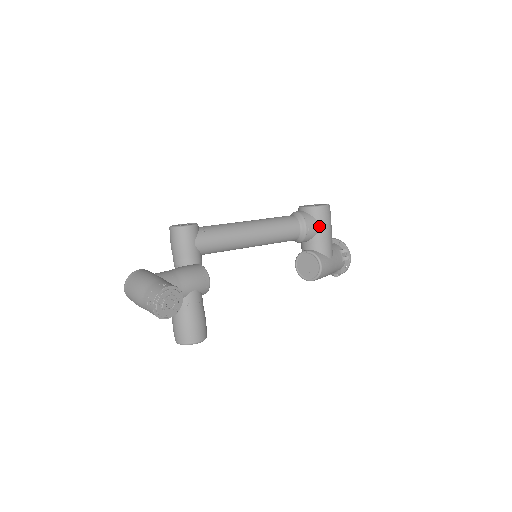
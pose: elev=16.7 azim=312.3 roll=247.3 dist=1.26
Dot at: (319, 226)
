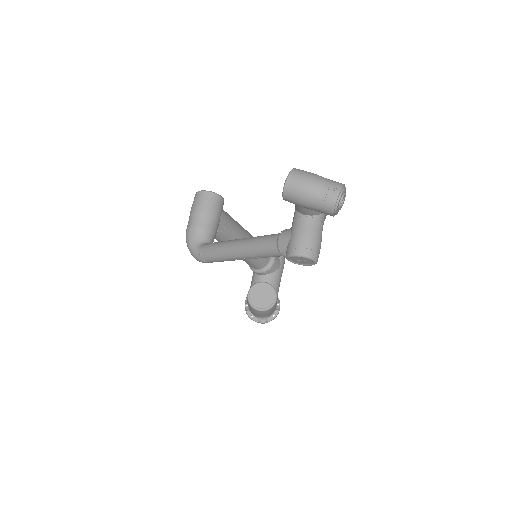
Dot at: (280, 265)
